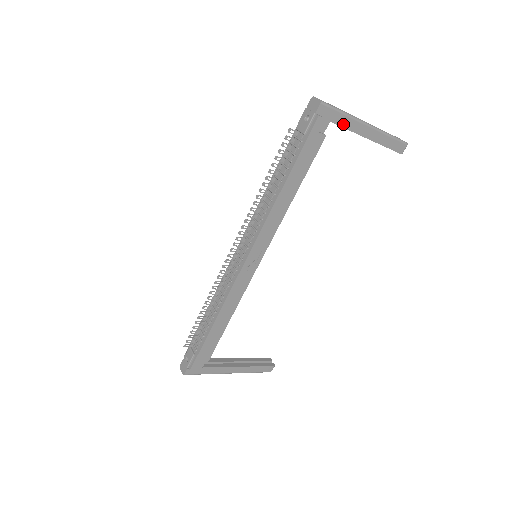
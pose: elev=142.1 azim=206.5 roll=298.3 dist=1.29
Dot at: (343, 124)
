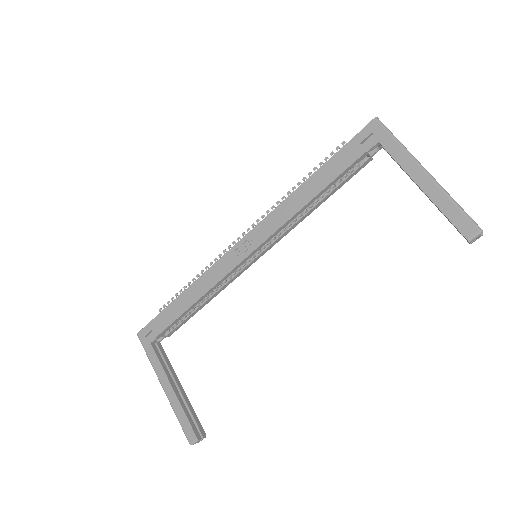
Dot at: (393, 153)
